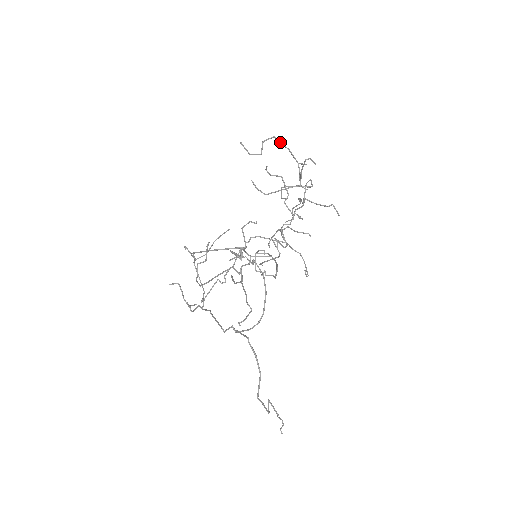
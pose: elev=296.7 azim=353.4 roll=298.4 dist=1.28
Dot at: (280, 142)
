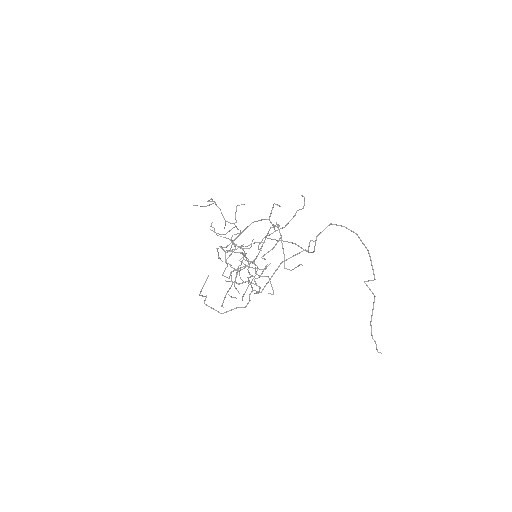
Dot at: (215, 203)
